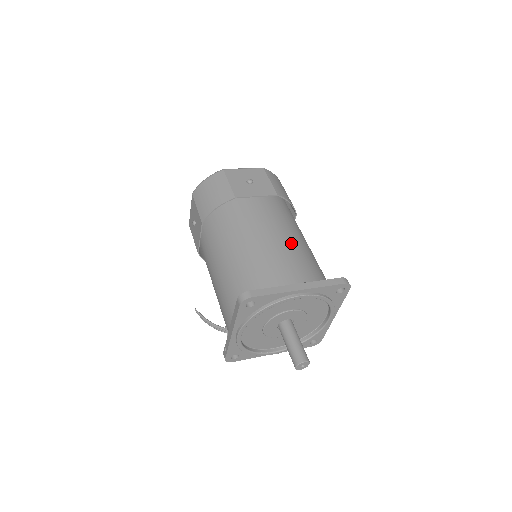
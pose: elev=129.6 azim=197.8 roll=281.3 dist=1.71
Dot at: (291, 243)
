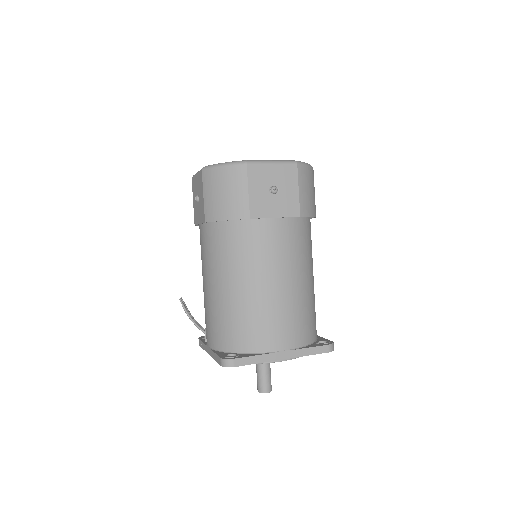
Dot at: (293, 293)
